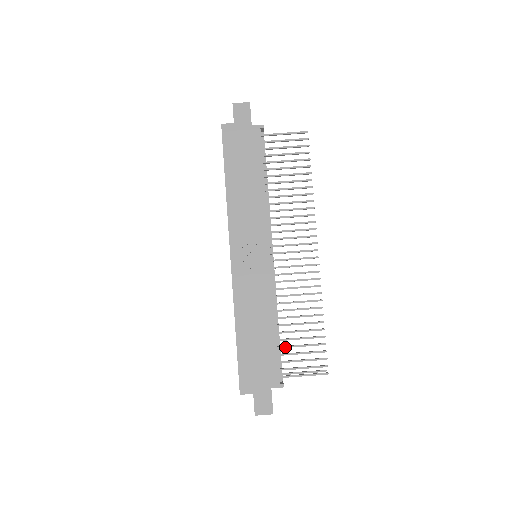
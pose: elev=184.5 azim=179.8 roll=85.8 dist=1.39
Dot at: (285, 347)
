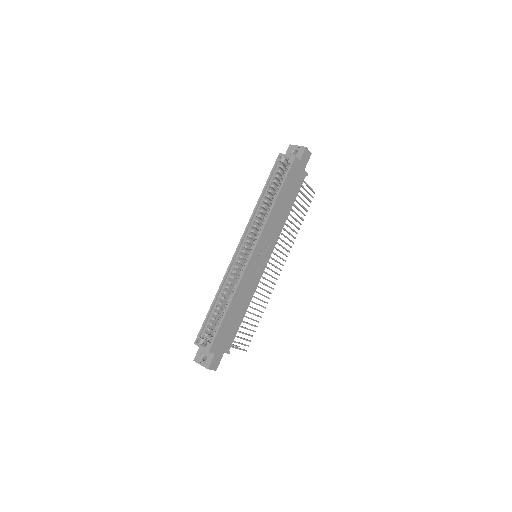
Dot at: (240, 326)
